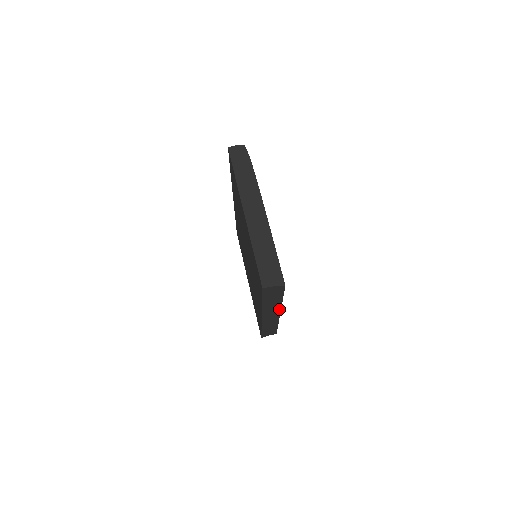
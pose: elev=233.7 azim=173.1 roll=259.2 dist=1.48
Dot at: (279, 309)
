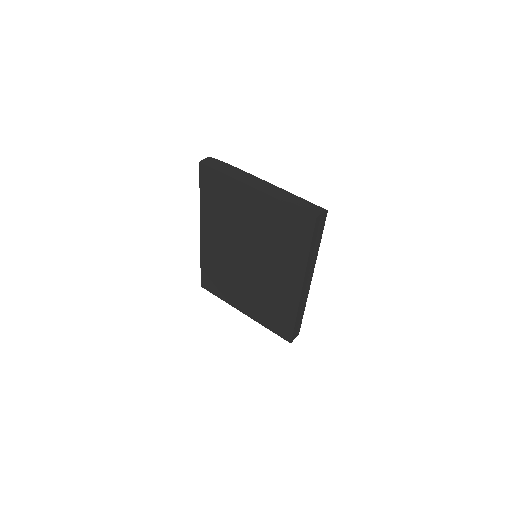
Dot at: (313, 268)
